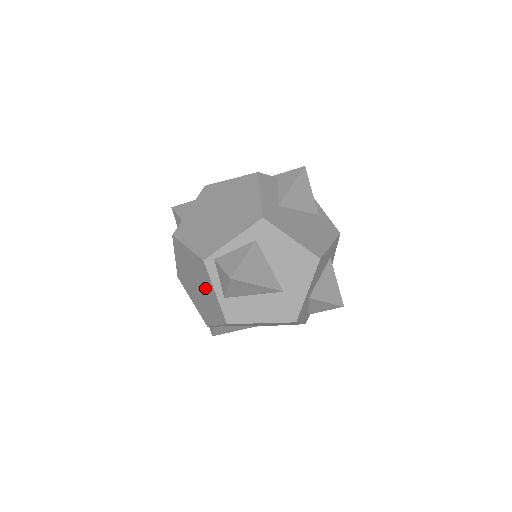
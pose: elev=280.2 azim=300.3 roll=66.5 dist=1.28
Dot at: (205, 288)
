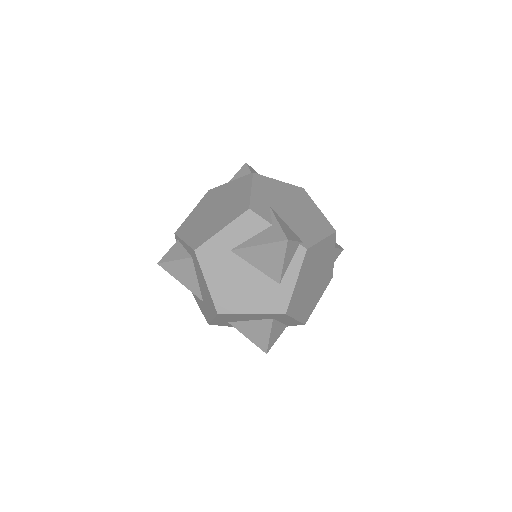
Dot at: occluded
